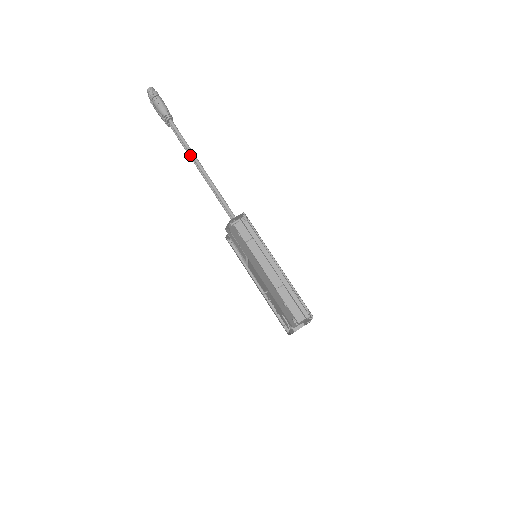
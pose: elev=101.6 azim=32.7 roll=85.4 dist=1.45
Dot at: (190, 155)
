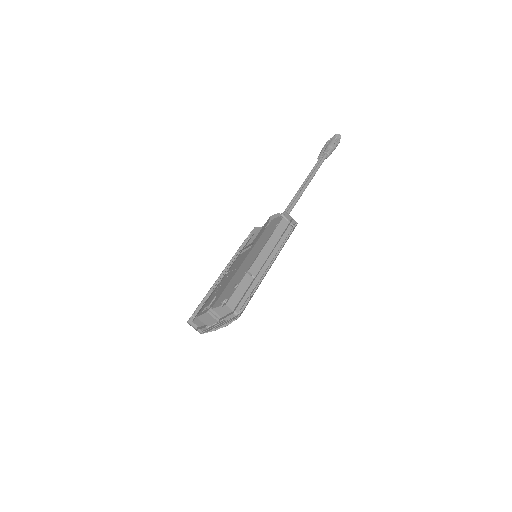
Dot at: (307, 178)
